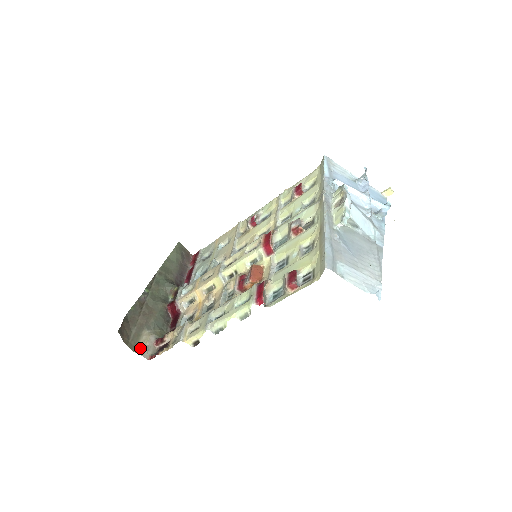
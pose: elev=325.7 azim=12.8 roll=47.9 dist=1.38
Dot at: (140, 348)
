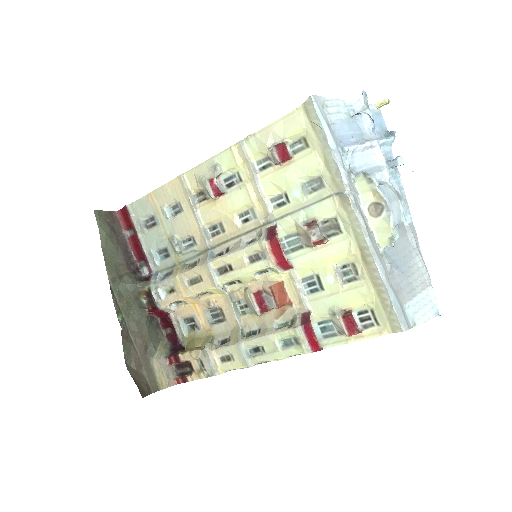
Dot at: (162, 382)
